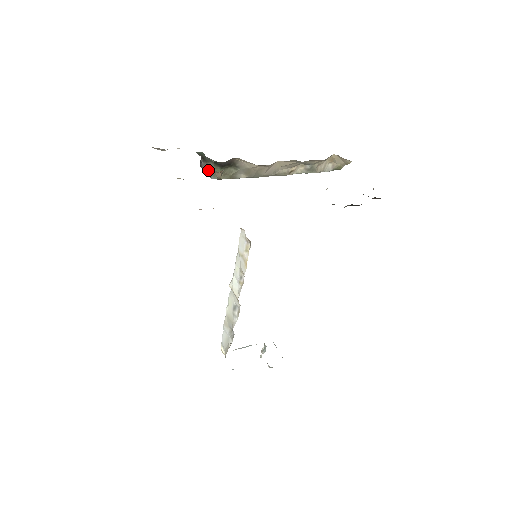
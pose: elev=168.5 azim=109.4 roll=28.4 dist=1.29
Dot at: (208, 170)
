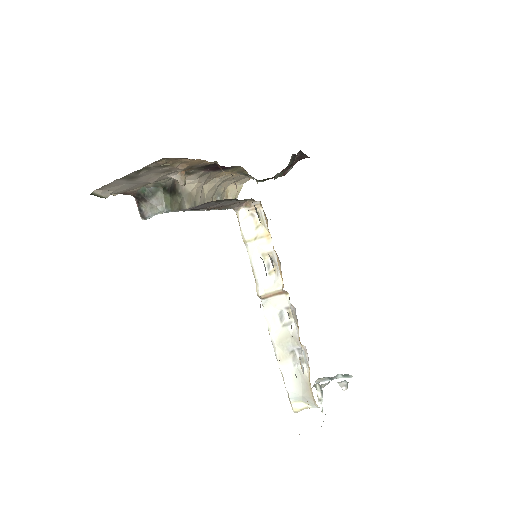
Dot at: (157, 206)
